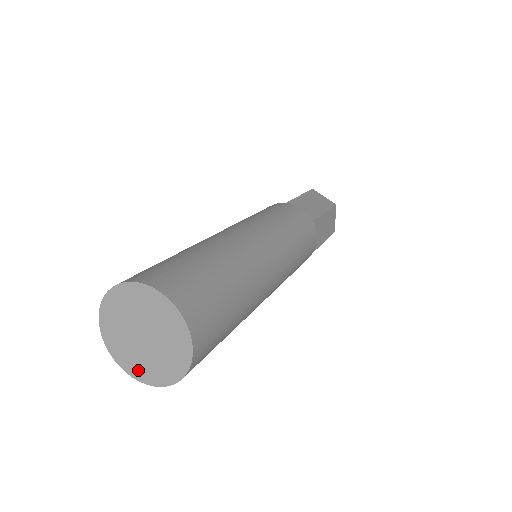
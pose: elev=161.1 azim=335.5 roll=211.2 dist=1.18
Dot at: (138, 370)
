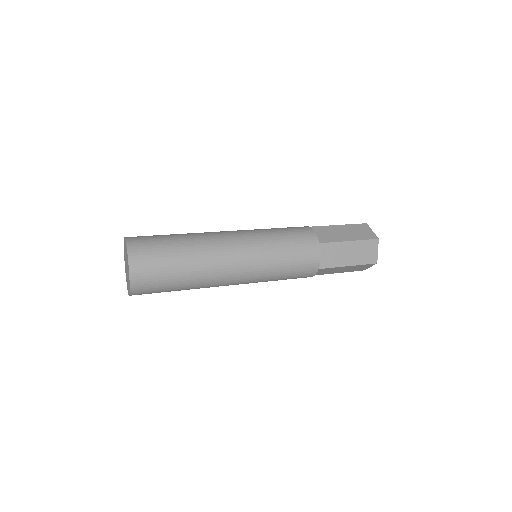
Dot at: occluded
